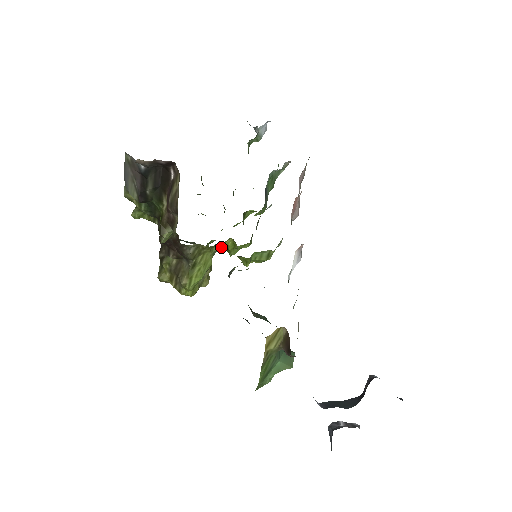
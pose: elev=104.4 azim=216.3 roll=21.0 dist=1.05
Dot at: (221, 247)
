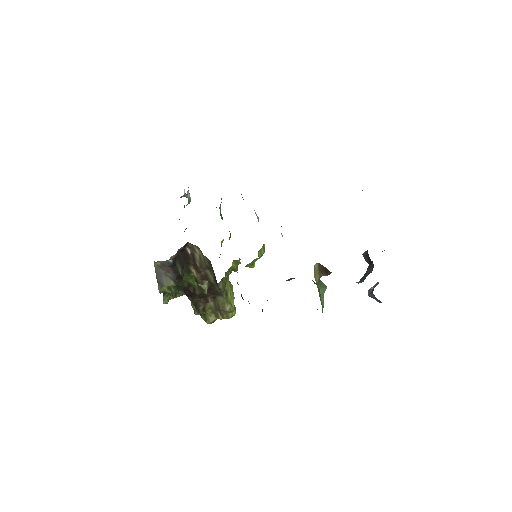
Dot at: (227, 273)
